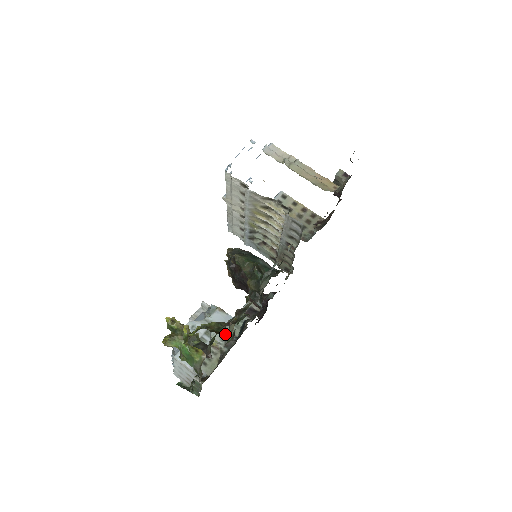
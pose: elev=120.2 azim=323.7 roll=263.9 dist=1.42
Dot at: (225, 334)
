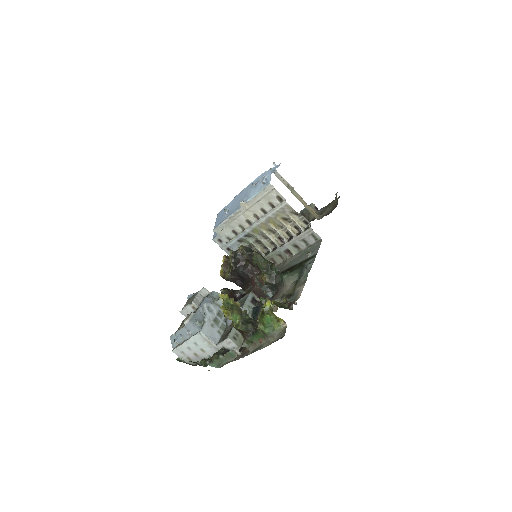
Dot at: occluded
